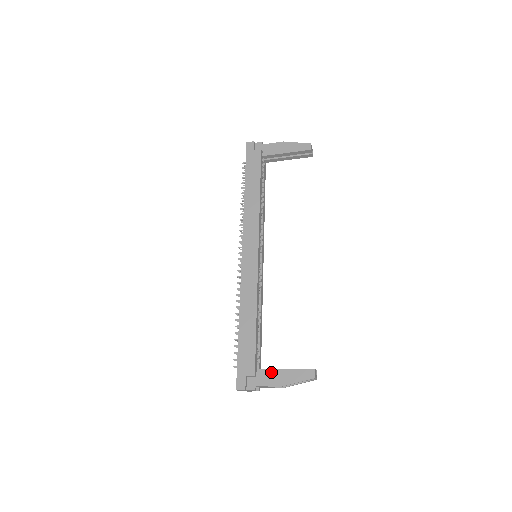
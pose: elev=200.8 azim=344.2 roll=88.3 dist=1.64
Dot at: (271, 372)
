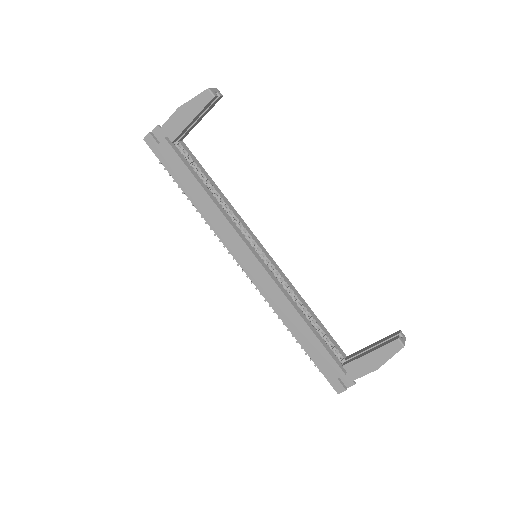
Dot at: (358, 362)
